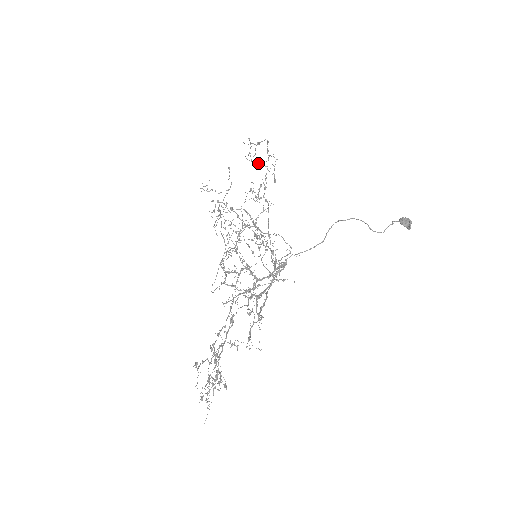
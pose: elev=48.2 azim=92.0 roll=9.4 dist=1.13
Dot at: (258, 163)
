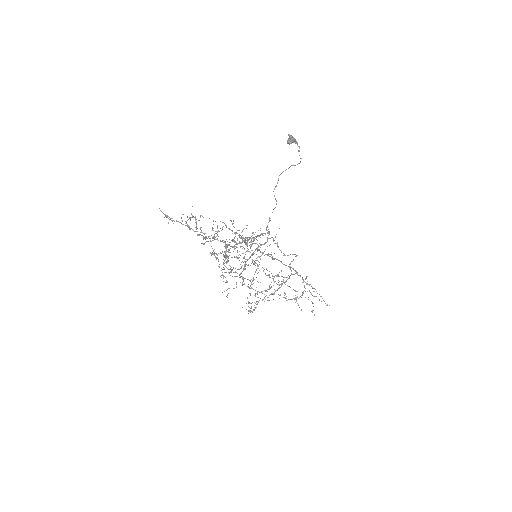
Dot at: occluded
